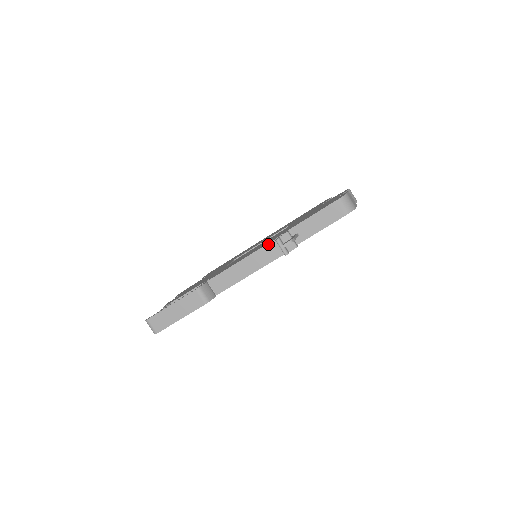
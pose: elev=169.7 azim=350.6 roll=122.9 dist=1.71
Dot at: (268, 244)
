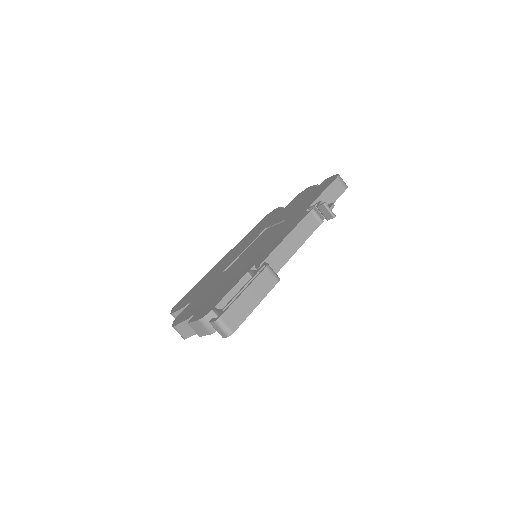
Dot at: (306, 216)
